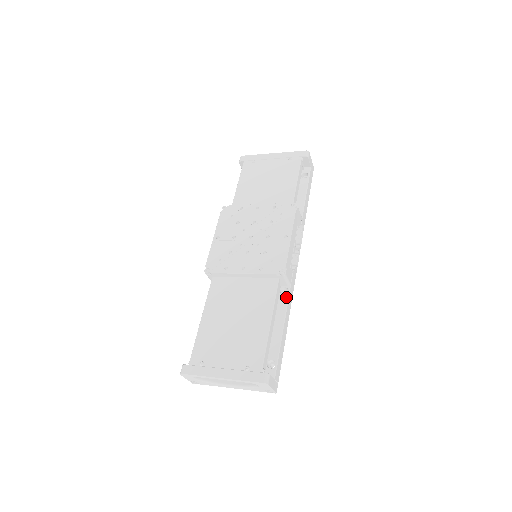
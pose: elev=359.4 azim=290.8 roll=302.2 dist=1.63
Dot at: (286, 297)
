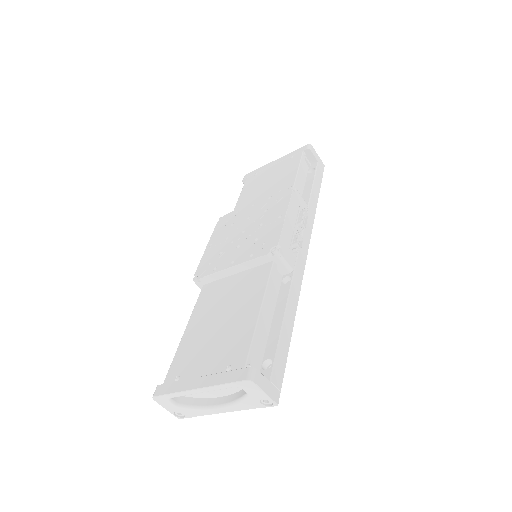
Dot at: (288, 285)
